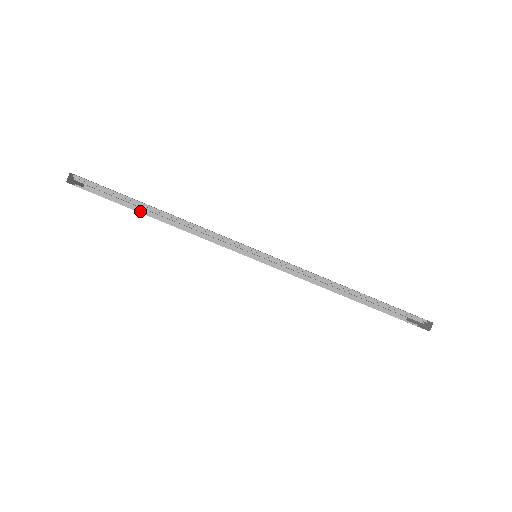
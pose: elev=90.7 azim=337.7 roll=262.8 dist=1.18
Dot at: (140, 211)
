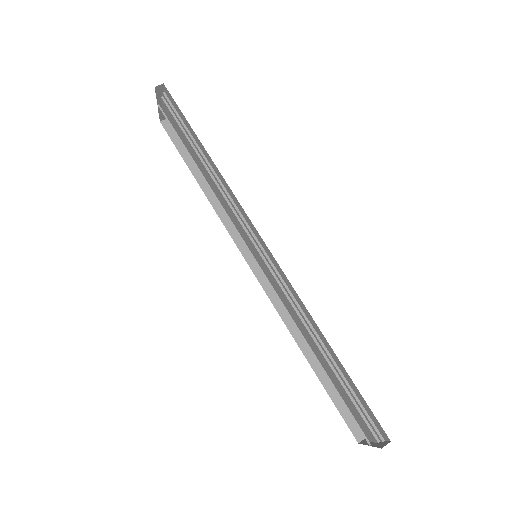
Dot at: occluded
